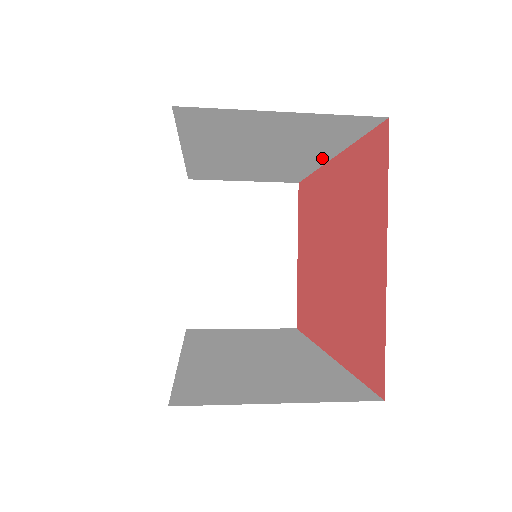
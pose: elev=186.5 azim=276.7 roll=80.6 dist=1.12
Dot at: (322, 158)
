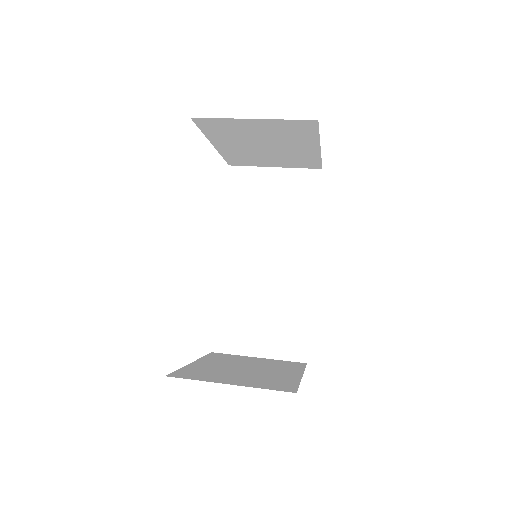
Dot at: occluded
